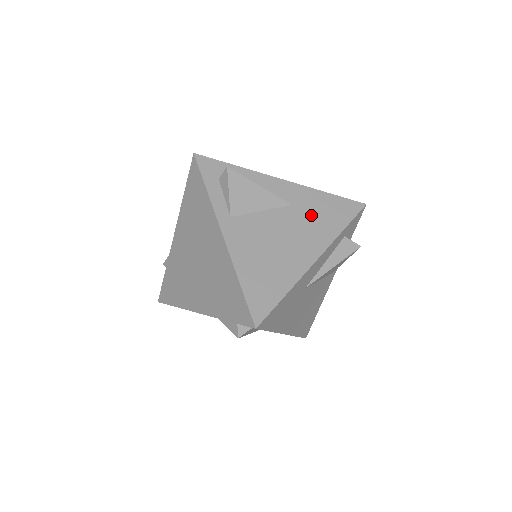
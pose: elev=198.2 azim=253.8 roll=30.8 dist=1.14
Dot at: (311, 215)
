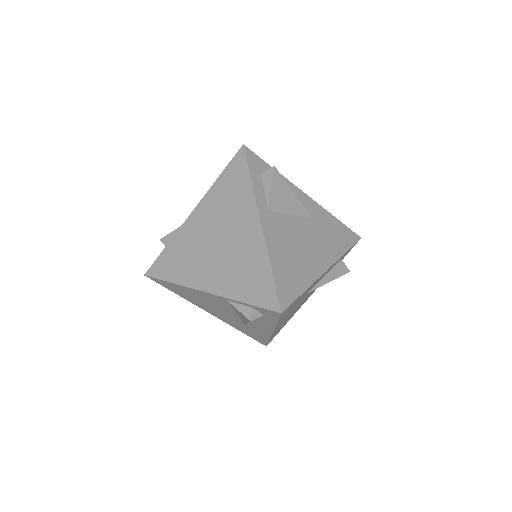
Dot at: (325, 232)
